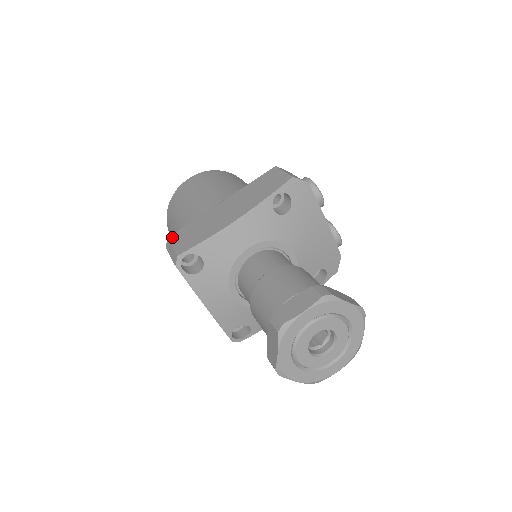
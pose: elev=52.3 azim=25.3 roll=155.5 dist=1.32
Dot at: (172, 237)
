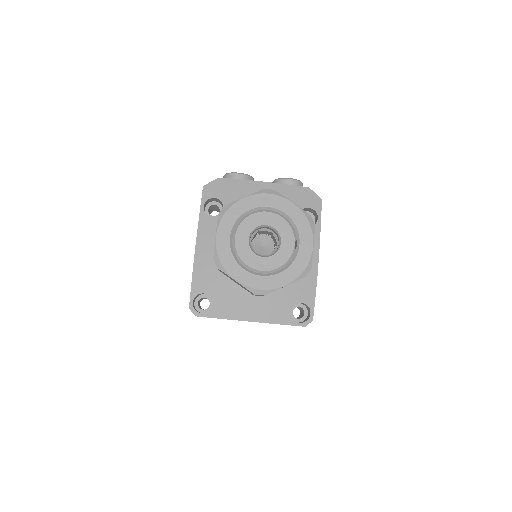
Dot at: occluded
